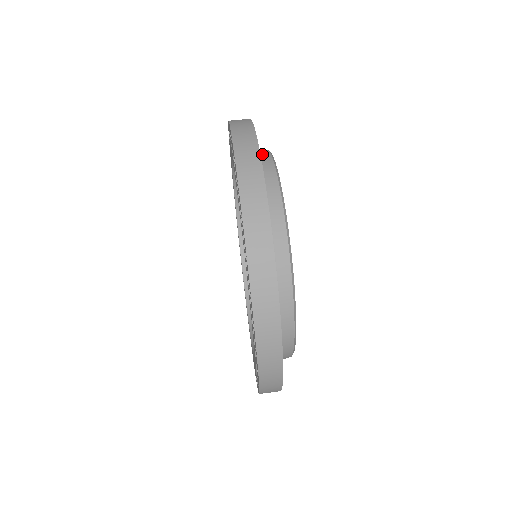
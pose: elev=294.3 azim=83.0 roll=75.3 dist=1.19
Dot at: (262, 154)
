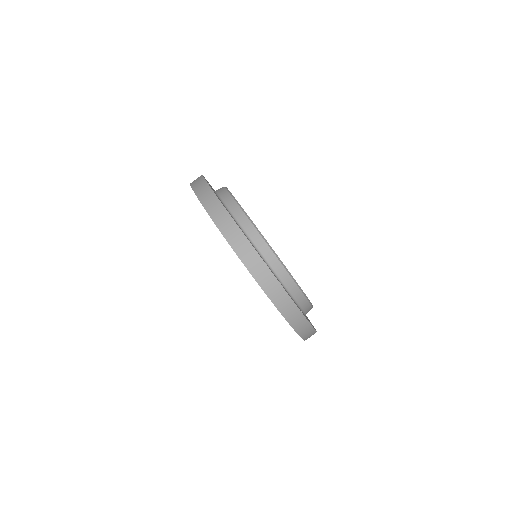
Dot at: occluded
